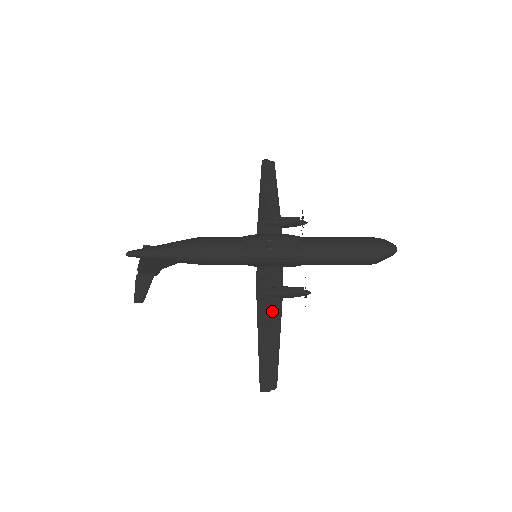
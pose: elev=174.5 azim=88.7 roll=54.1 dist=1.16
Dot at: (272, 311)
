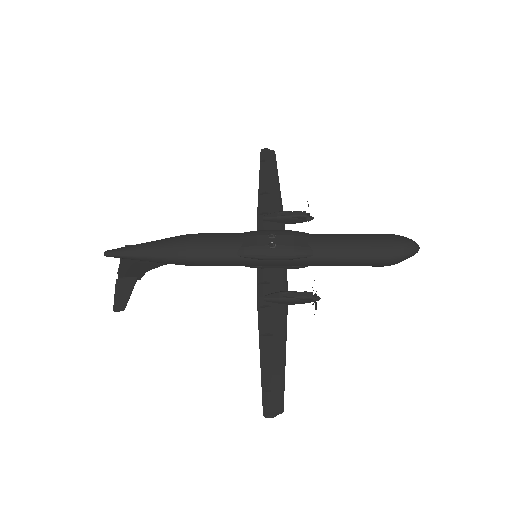
Dot at: (276, 320)
